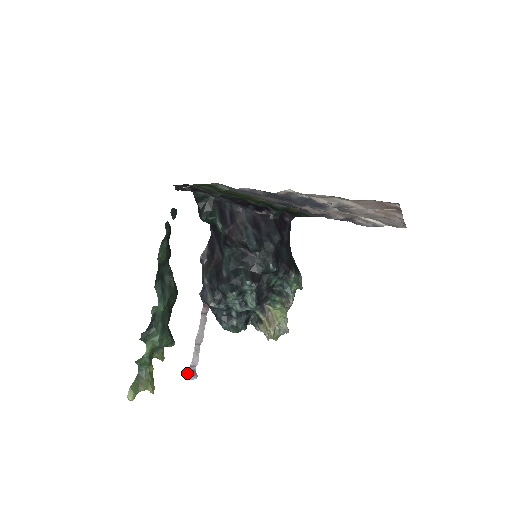
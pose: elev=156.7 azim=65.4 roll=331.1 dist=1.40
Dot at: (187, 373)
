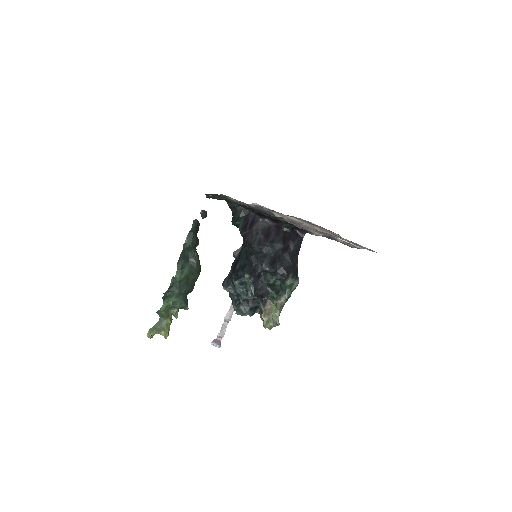
Dot at: (213, 340)
